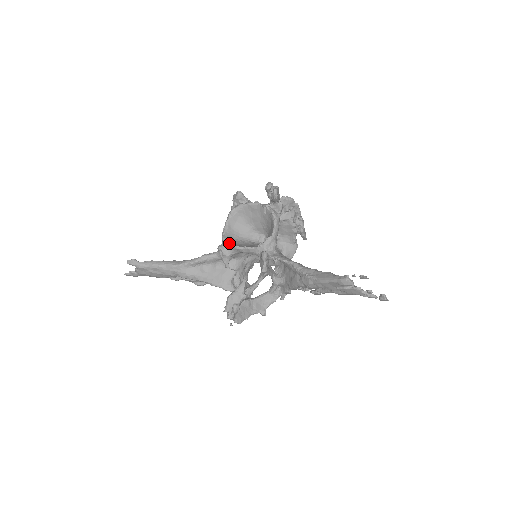
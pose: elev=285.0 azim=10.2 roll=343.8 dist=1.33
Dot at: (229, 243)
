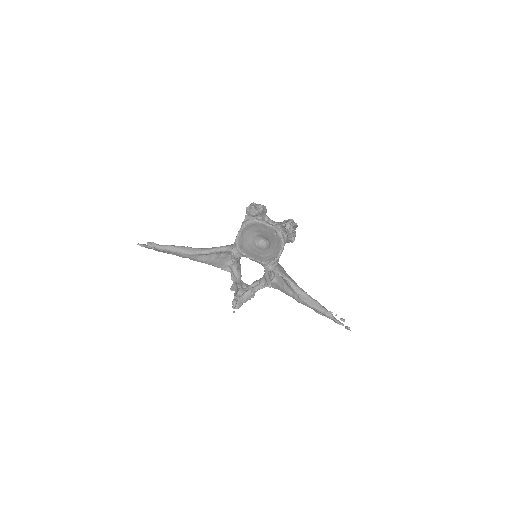
Dot at: (242, 251)
